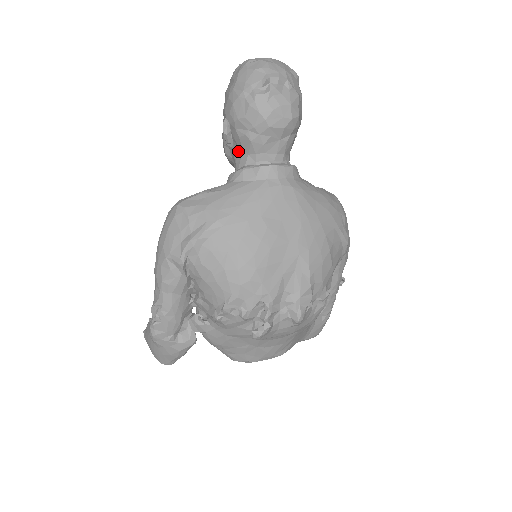
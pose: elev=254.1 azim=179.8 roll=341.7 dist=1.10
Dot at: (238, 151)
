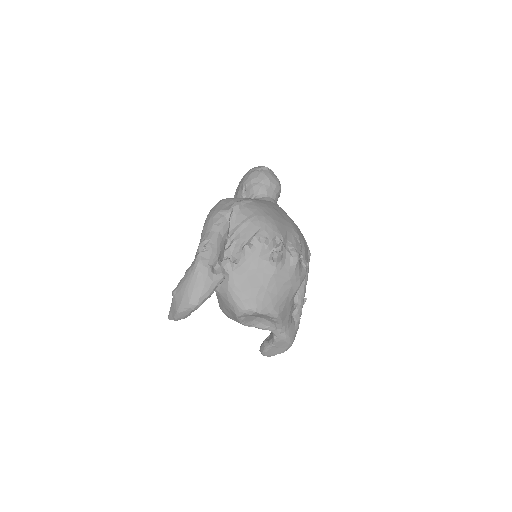
Dot at: (250, 196)
